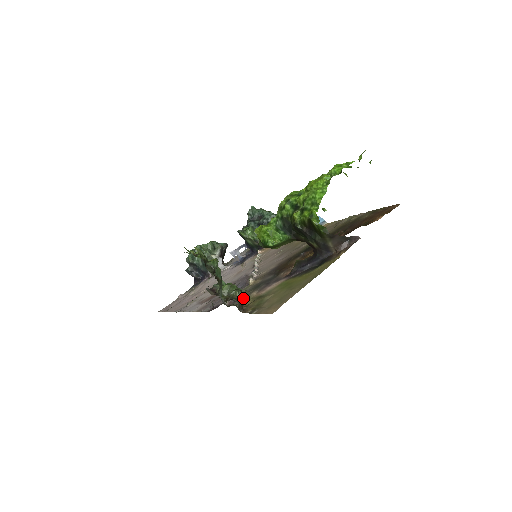
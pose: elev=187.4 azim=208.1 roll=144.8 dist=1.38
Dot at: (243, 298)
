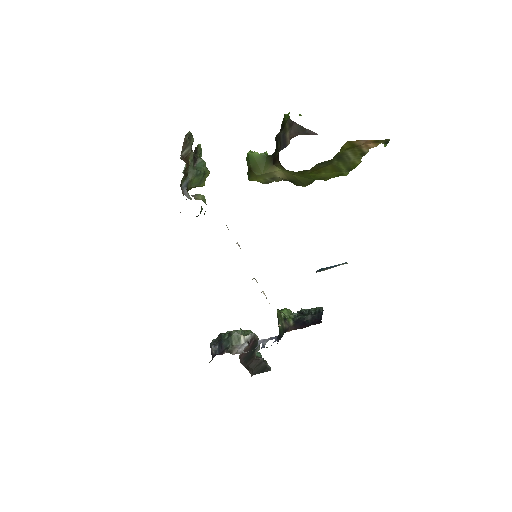
Dot at: (188, 135)
